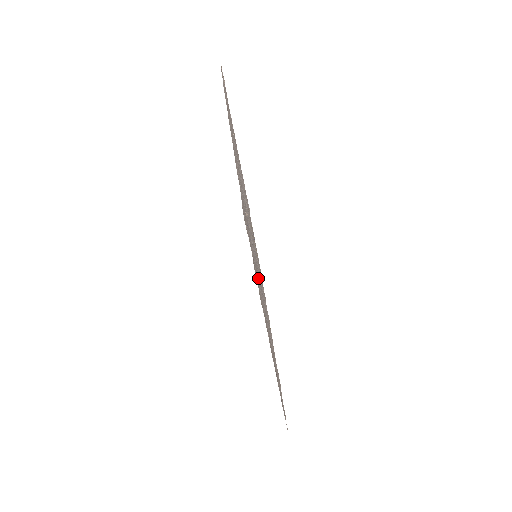
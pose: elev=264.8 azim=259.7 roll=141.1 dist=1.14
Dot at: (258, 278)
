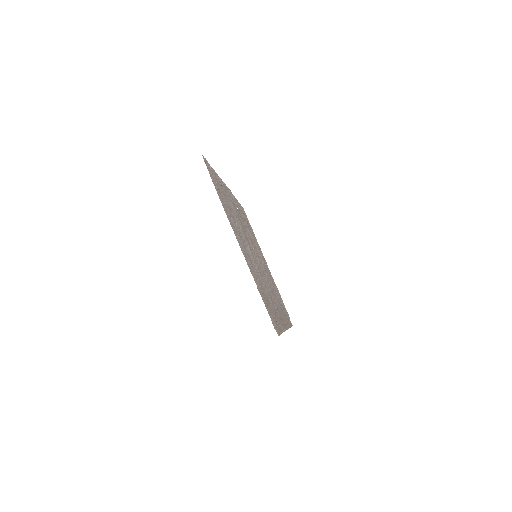
Dot at: (272, 302)
